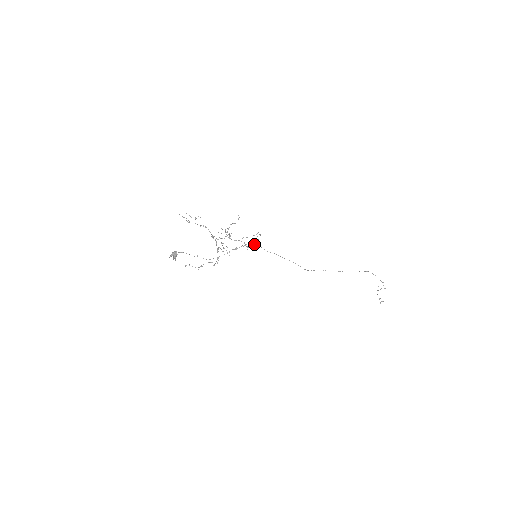
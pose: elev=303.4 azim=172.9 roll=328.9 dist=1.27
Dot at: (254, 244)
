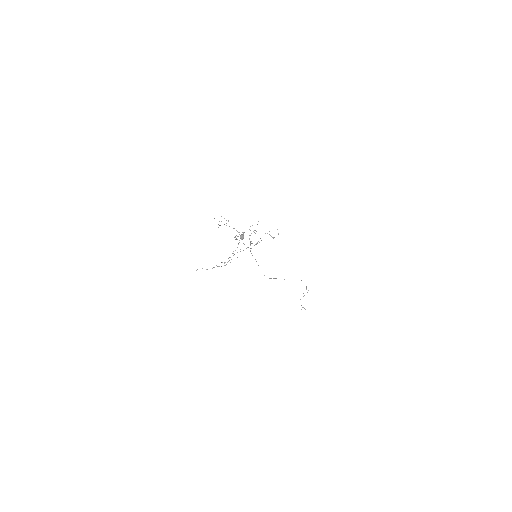
Dot at: (251, 248)
